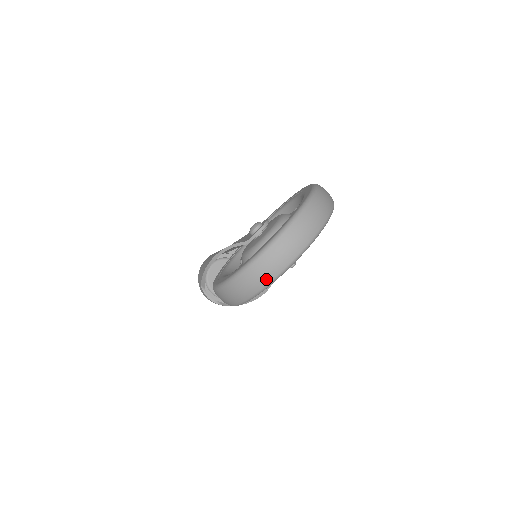
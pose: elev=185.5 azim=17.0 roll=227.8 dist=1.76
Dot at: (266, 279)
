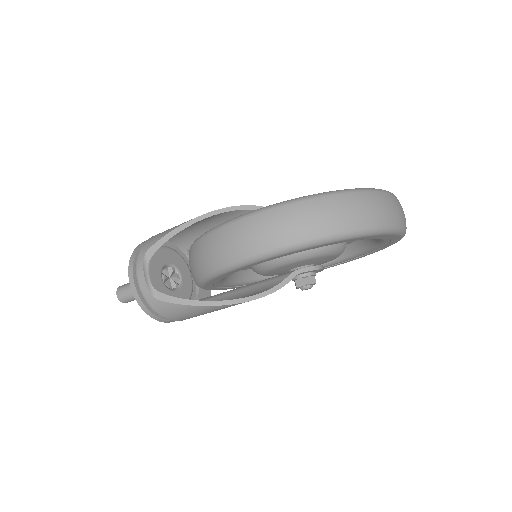
Dot at: (355, 222)
